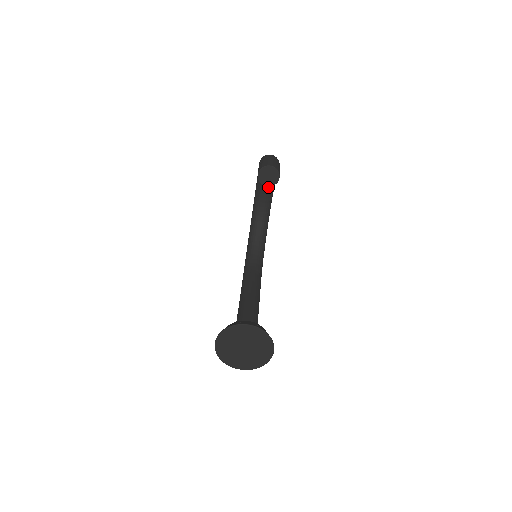
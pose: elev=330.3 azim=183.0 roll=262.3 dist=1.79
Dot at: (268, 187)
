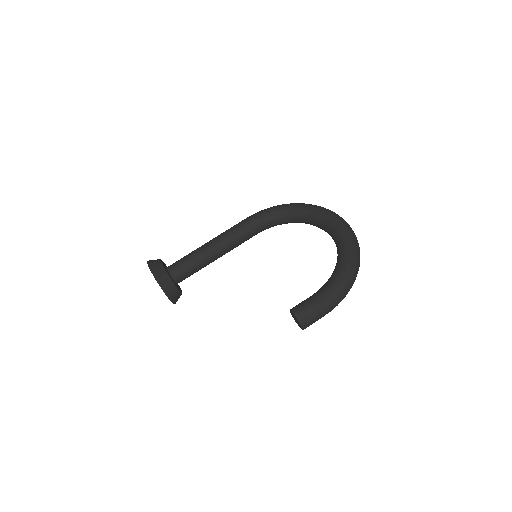
Dot at: occluded
